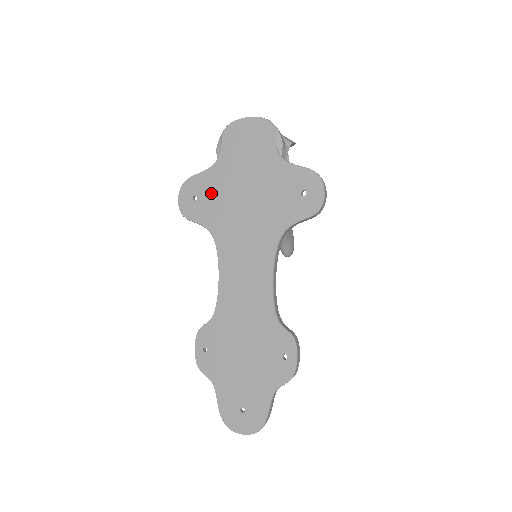
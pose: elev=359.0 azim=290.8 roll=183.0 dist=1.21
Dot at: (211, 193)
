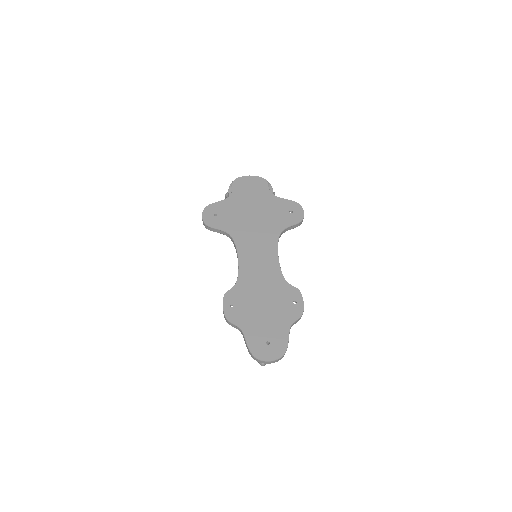
Dot at: (227, 212)
